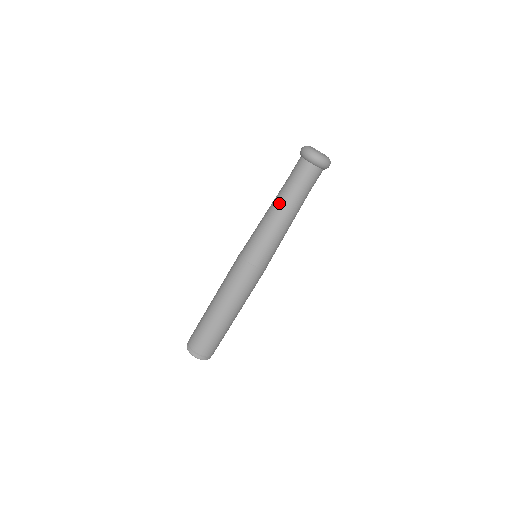
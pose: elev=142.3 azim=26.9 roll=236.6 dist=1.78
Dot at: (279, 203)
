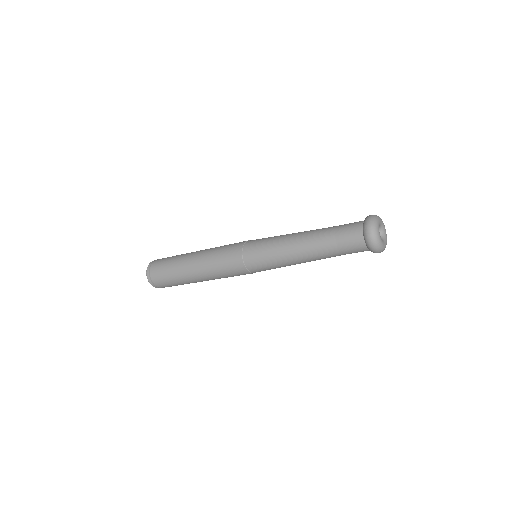
Dot at: (310, 232)
